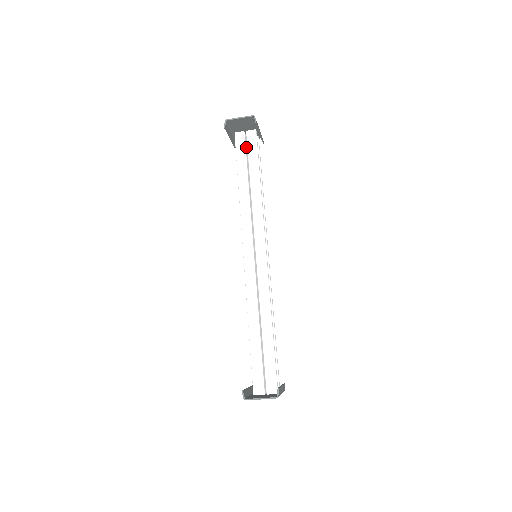
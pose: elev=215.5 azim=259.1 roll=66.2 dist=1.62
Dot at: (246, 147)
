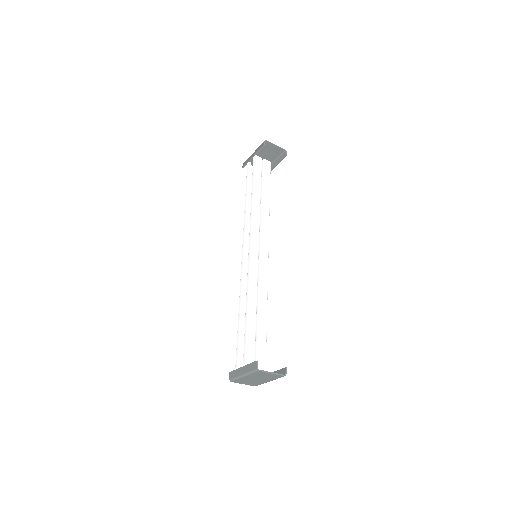
Dot at: occluded
